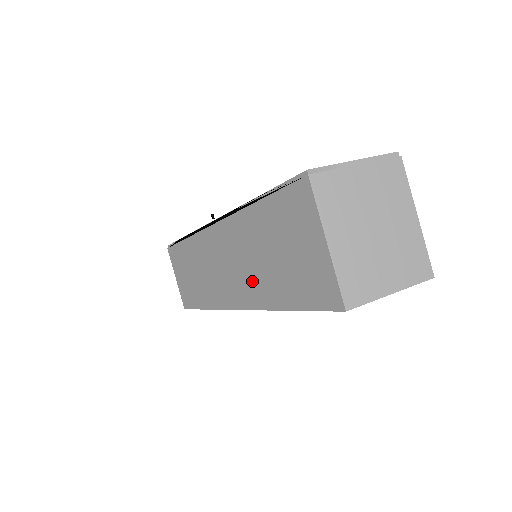
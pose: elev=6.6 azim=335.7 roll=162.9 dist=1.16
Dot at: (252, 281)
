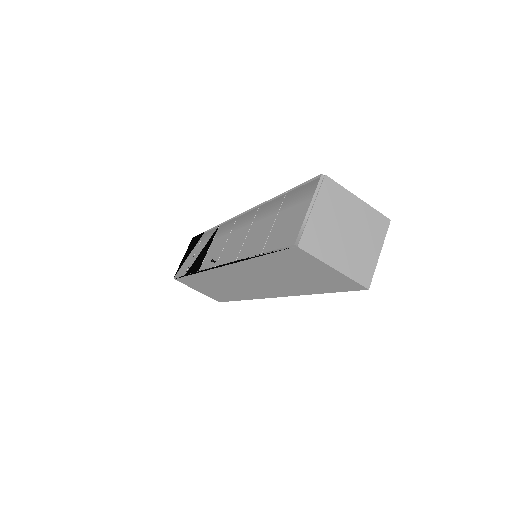
Dot at: (281, 286)
